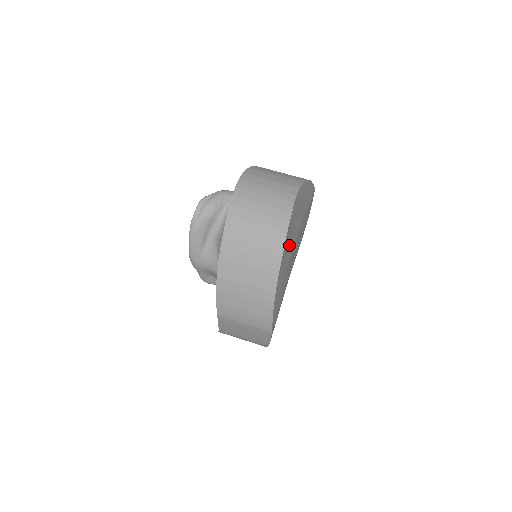
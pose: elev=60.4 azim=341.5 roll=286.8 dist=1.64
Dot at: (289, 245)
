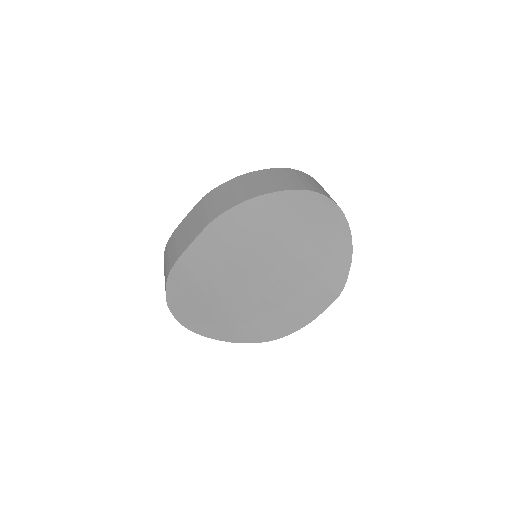
Dot at: (299, 221)
